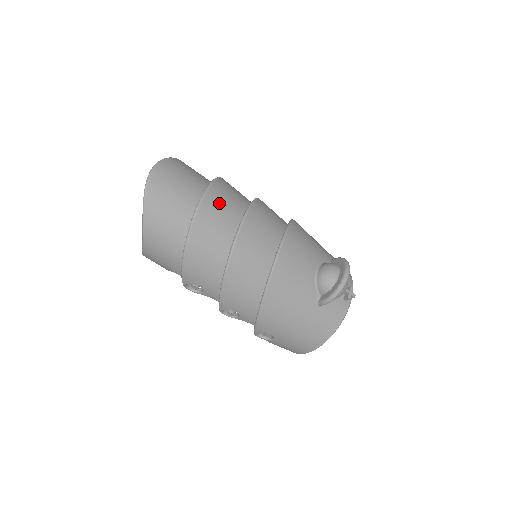
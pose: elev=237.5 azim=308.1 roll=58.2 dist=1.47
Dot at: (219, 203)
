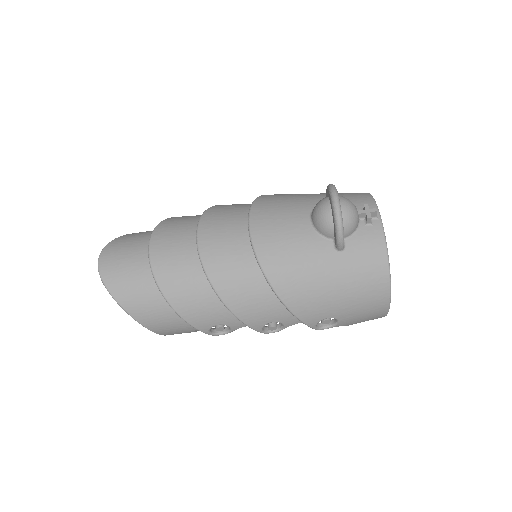
Dot at: (169, 240)
